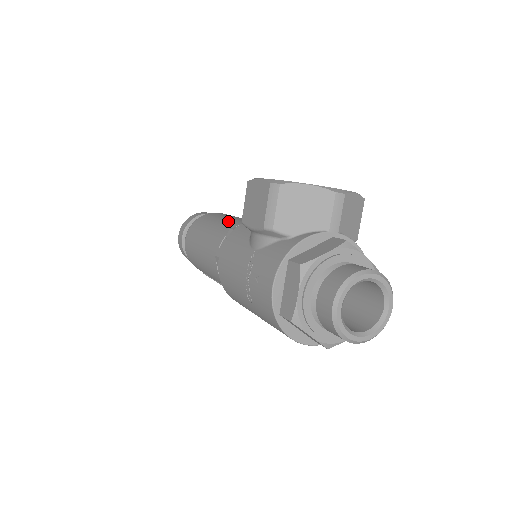
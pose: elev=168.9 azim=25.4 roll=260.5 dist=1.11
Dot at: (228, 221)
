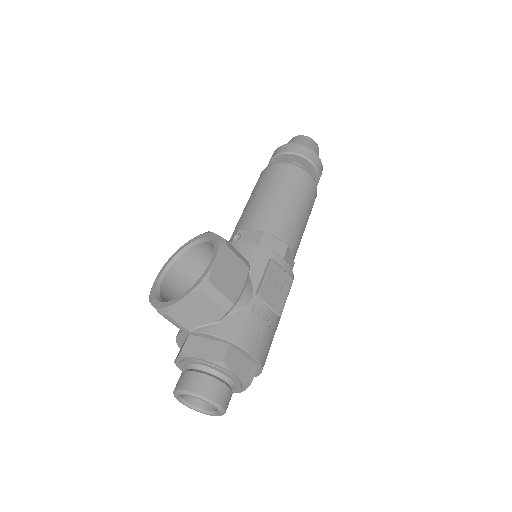
Dot at: (240, 217)
